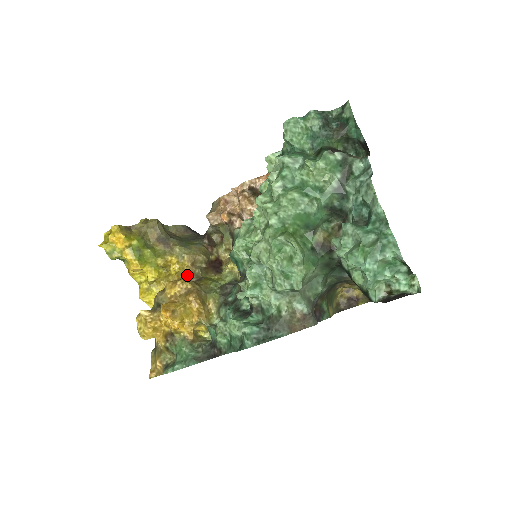
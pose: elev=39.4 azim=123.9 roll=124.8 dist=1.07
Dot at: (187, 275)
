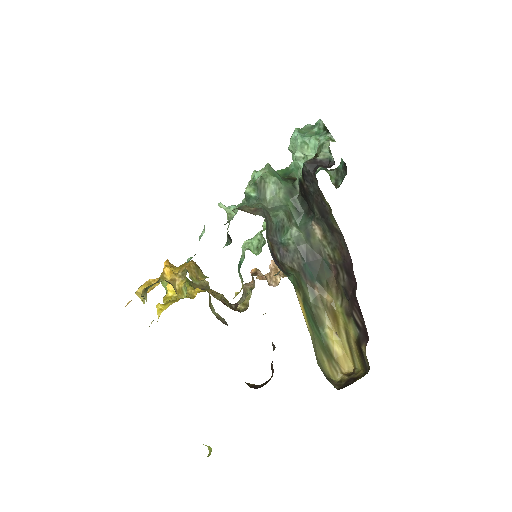
Dot at: occluded
